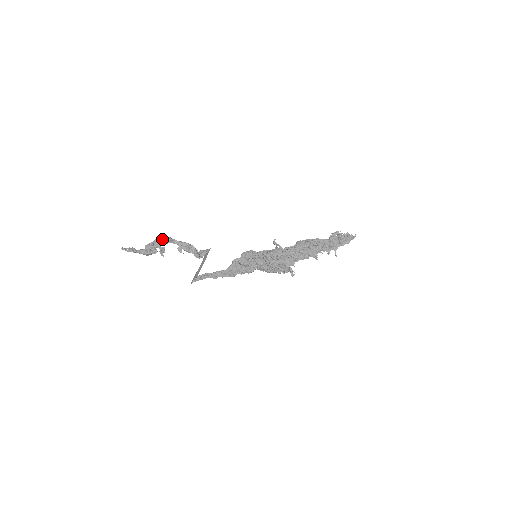
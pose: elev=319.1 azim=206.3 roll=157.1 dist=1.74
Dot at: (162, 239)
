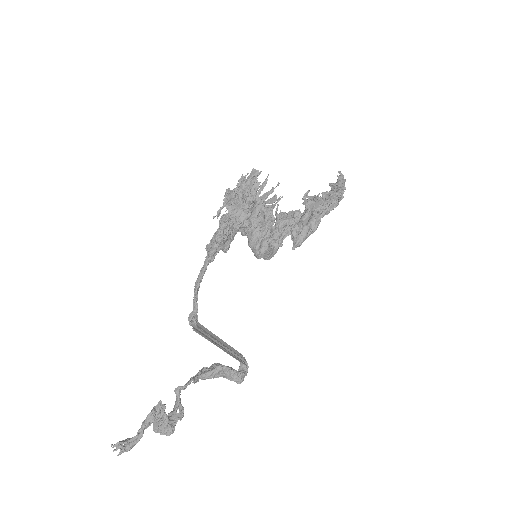
Dot at: (174, 406)
